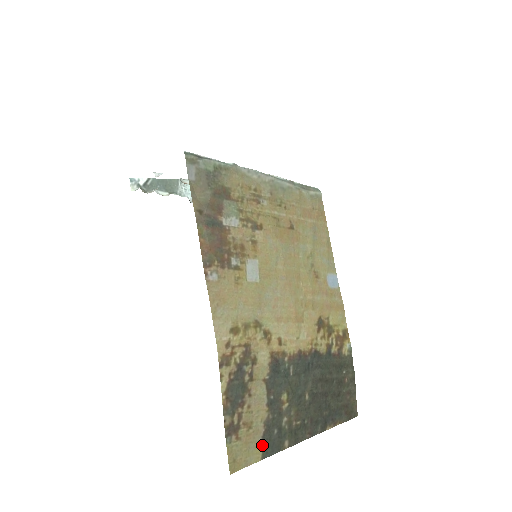
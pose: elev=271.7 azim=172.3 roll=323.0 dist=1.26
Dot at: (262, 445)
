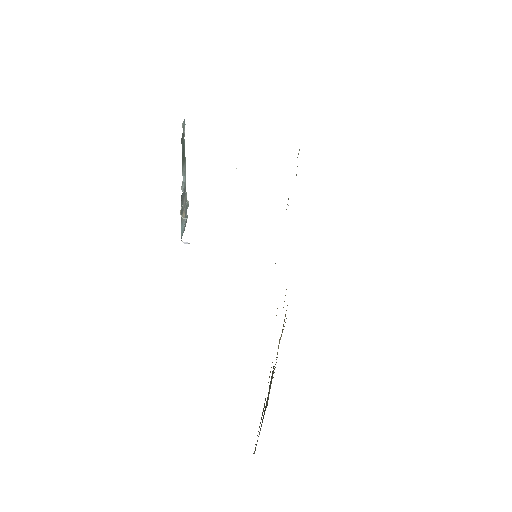
Dot at: (267, 402)
